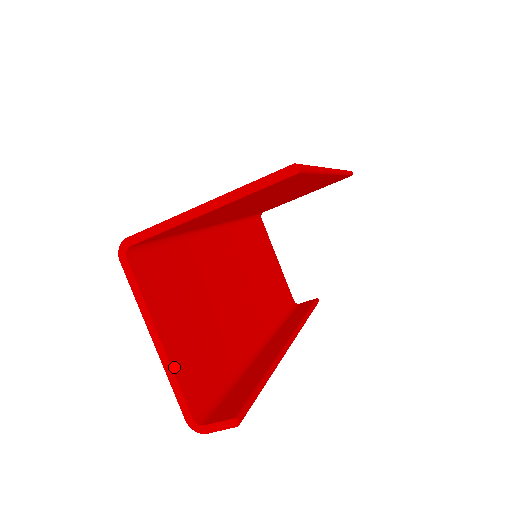
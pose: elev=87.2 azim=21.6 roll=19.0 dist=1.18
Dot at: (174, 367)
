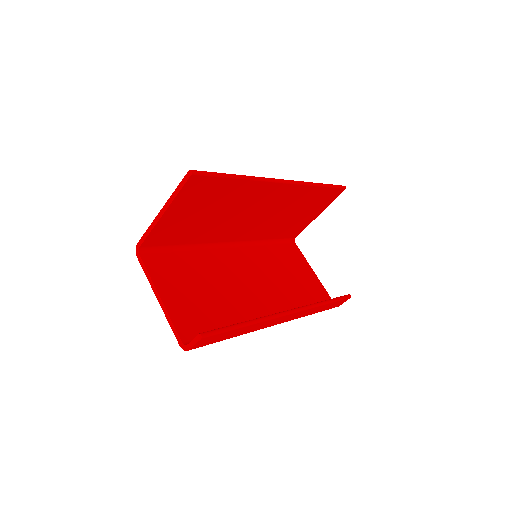
Dot at: (170, 313)
